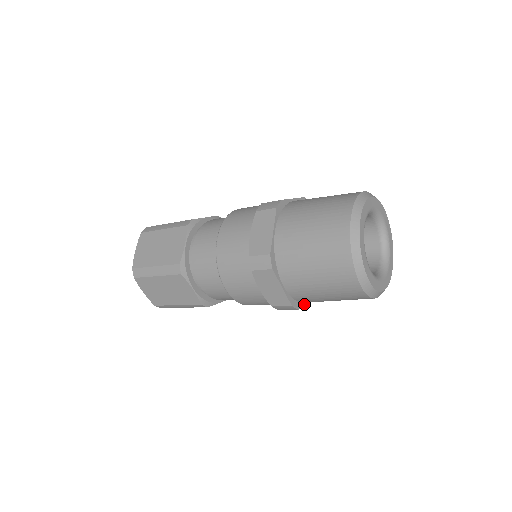
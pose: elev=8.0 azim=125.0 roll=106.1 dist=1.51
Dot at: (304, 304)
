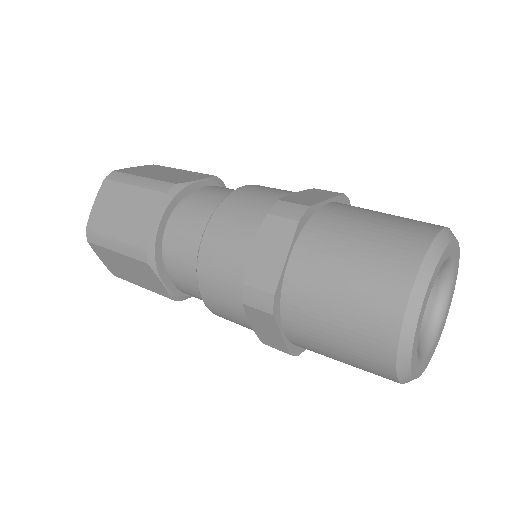
Dot at: occluded
